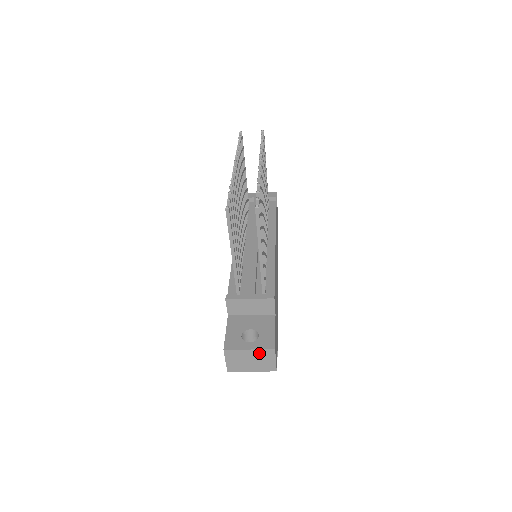
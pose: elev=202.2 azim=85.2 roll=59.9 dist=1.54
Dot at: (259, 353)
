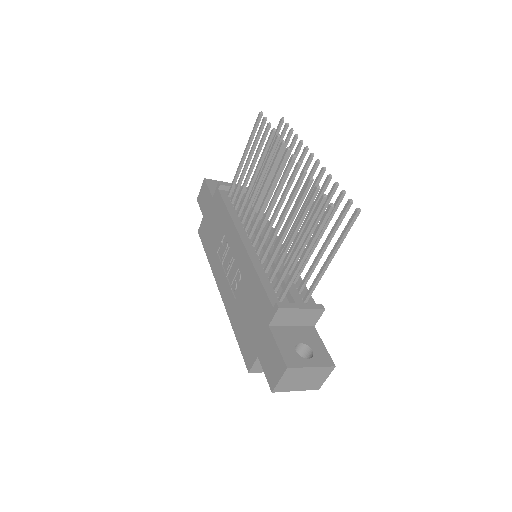
Dot at: (318, 371)
